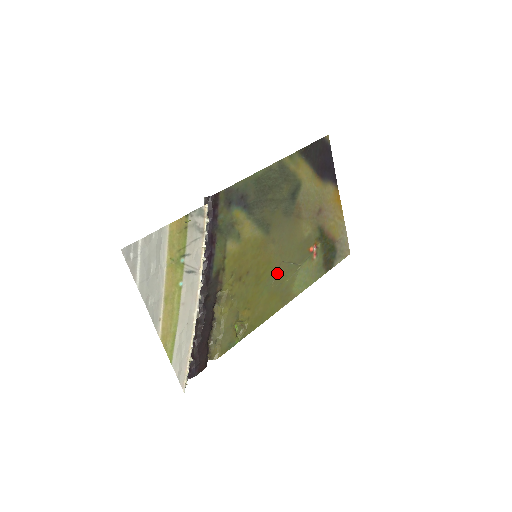
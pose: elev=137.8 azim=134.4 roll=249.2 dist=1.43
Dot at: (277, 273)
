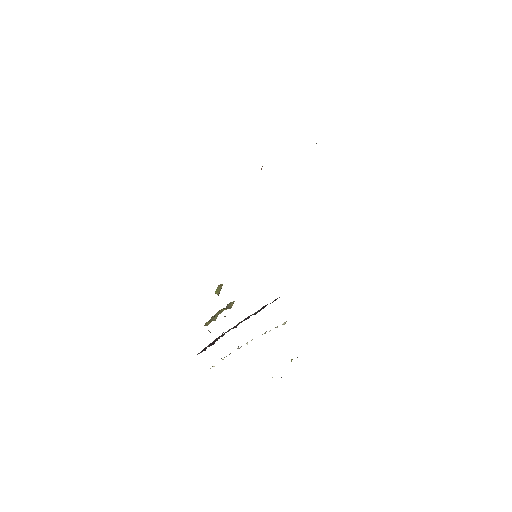
Dot at: occluded
